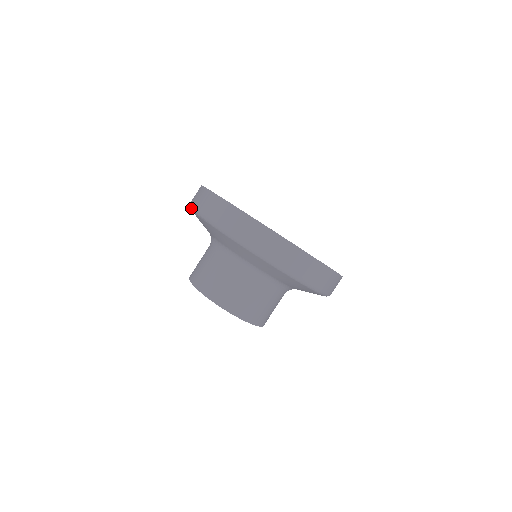
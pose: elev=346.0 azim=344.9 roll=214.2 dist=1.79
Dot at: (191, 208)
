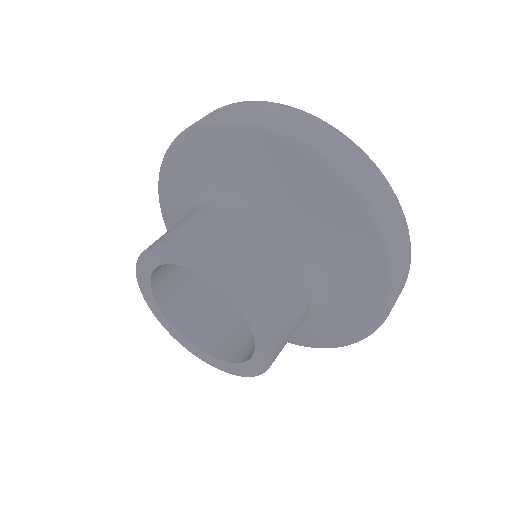
Dot at: (212, 120)
